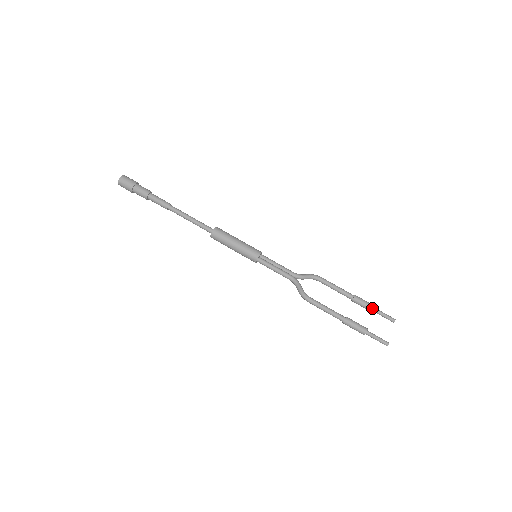
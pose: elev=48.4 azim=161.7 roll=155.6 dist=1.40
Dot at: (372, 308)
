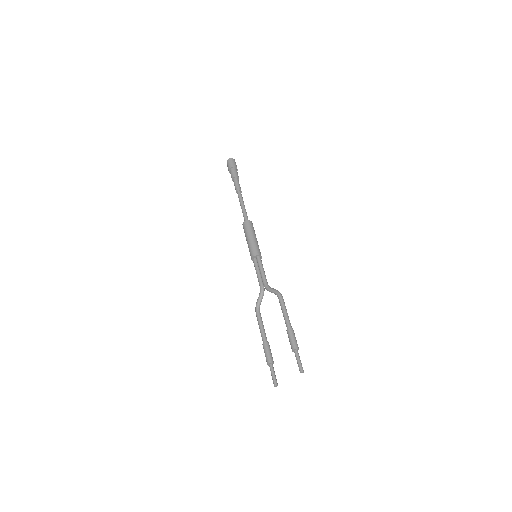
Dot at: occluded
